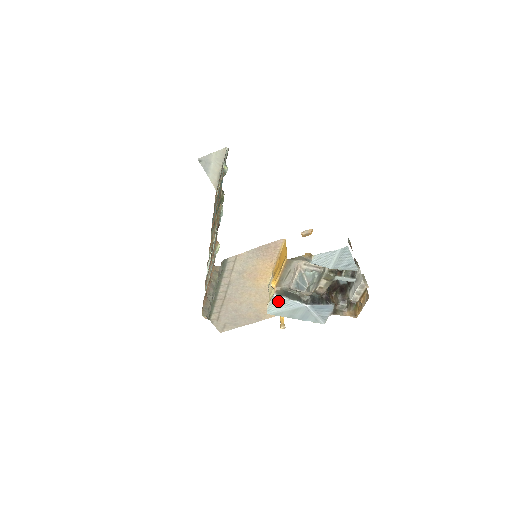
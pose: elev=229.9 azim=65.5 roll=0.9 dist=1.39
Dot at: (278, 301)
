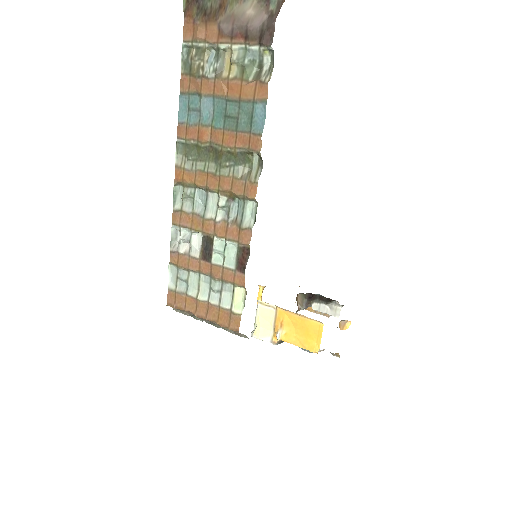
Dot at: (272, 342)
